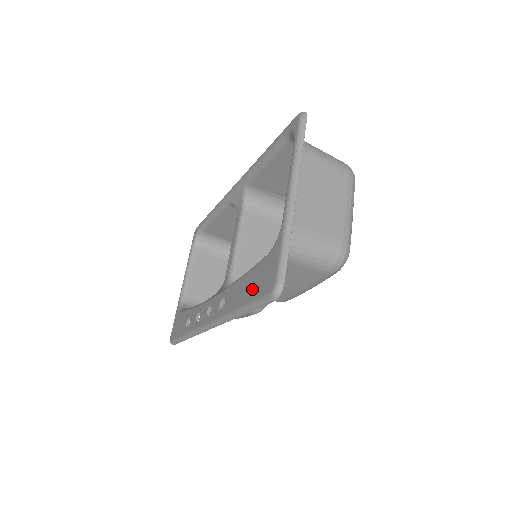
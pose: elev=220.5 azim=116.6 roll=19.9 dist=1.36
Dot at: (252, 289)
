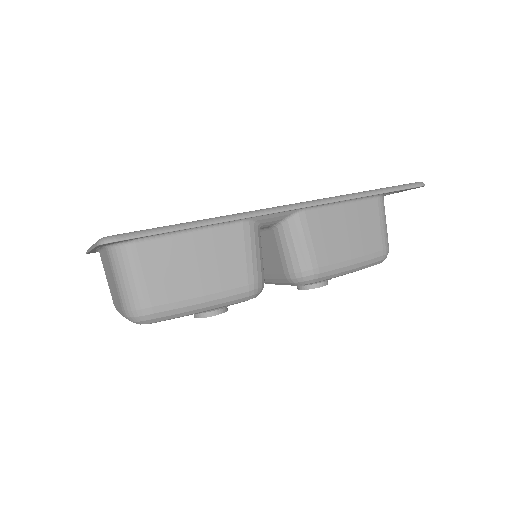
Dot at: occluded
